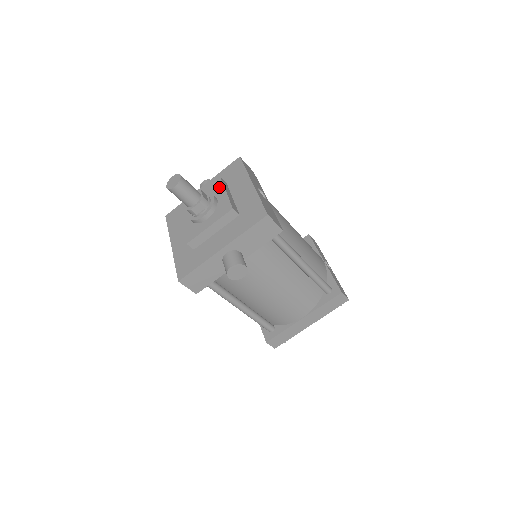
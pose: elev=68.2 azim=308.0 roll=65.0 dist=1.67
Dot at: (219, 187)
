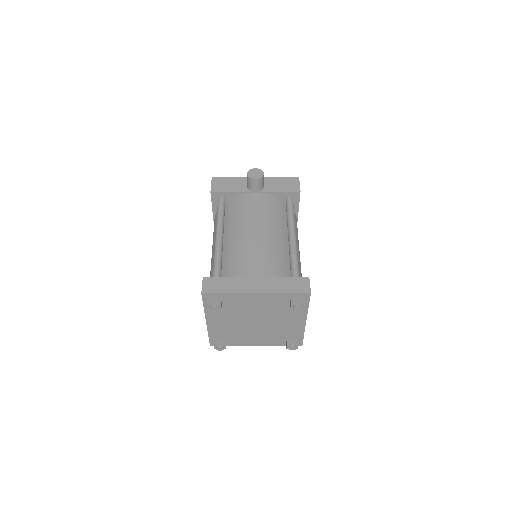
Dot at: occluded
